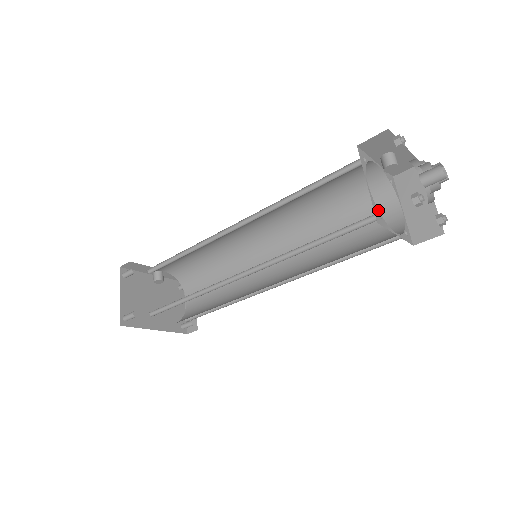
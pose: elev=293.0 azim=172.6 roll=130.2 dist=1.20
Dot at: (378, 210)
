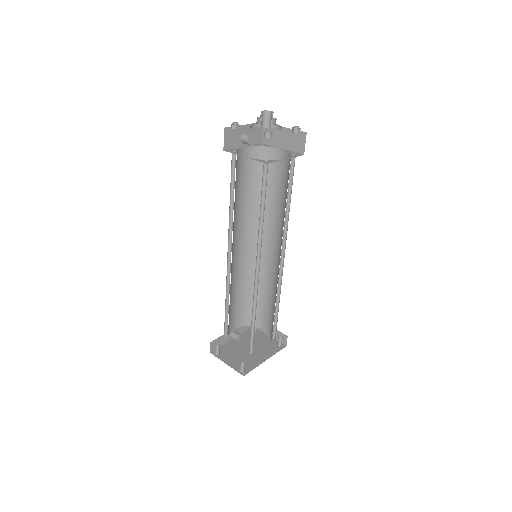
Dot at: (263, 160)
